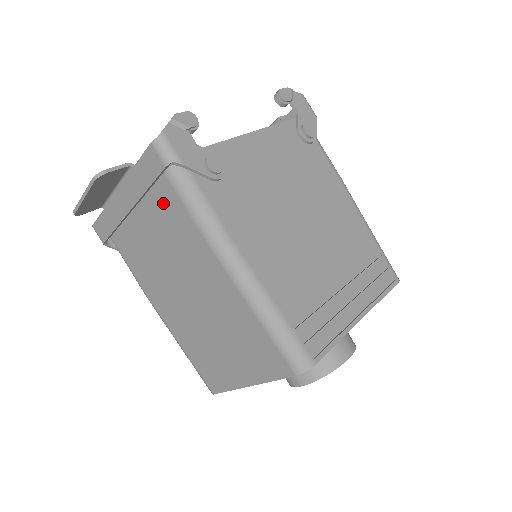
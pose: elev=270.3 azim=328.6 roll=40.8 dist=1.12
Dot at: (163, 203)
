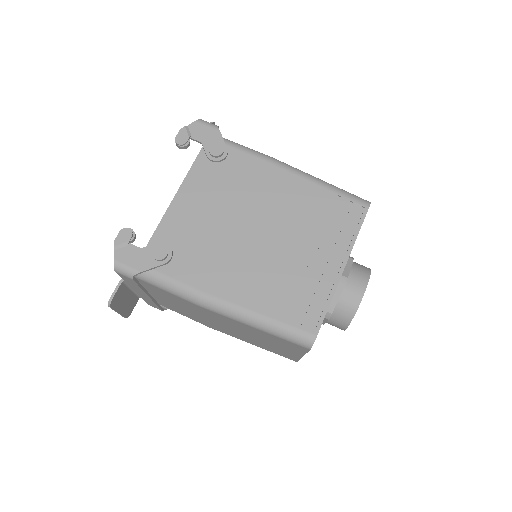
Dot at: (156, 290)
